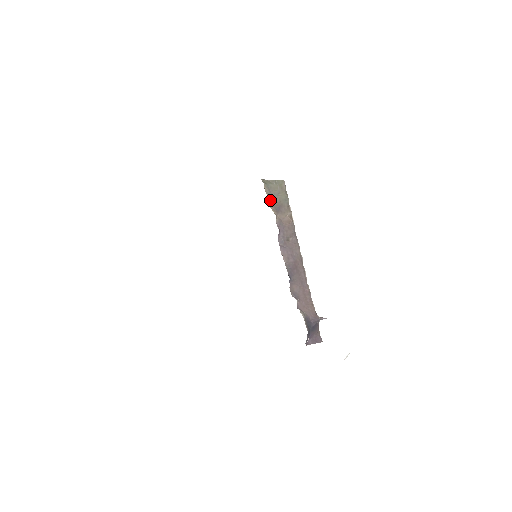
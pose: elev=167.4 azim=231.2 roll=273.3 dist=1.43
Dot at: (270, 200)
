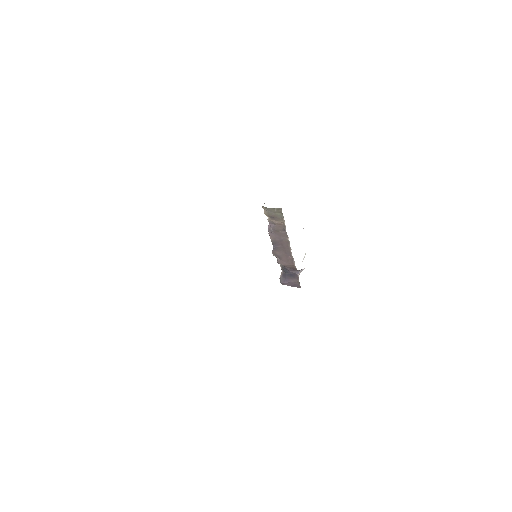
Dot at: (266, 213)
